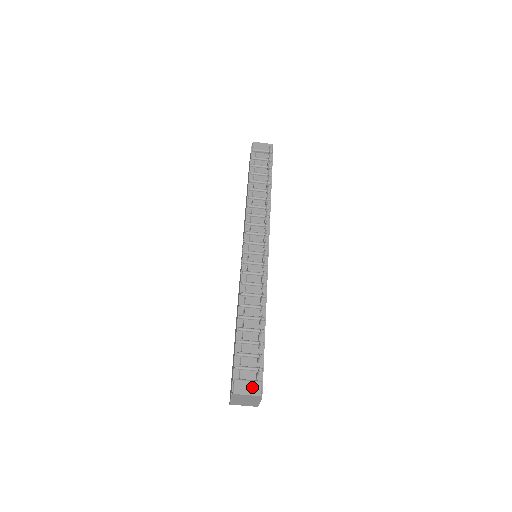
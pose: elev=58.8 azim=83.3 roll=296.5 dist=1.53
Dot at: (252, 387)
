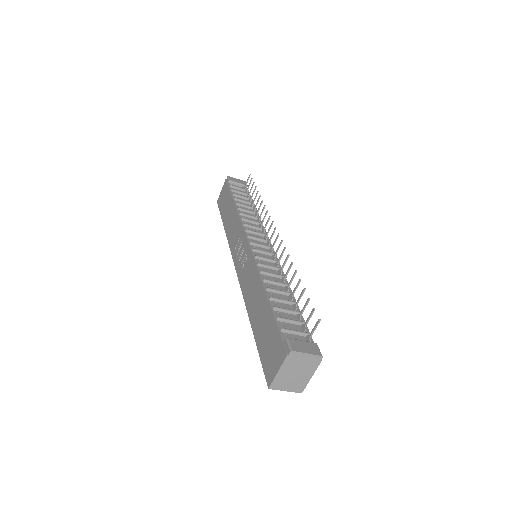
Dot at: (309, 347)
